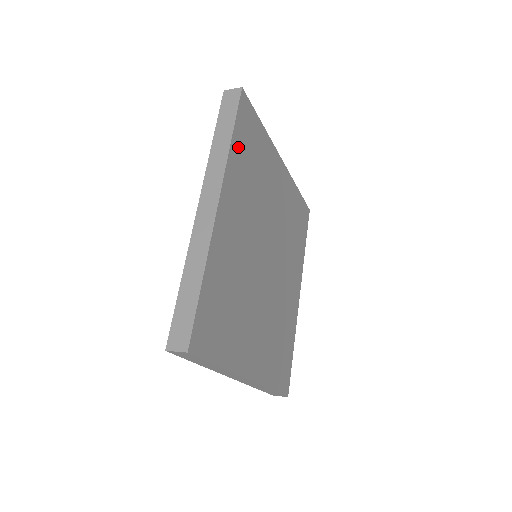
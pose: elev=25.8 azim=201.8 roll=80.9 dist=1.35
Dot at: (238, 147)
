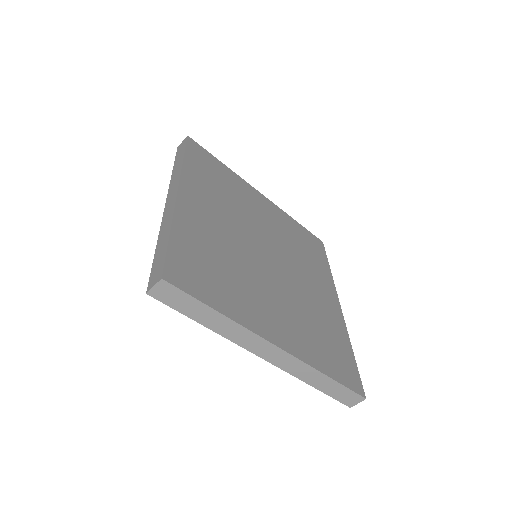
Dot at: (194, 166)
